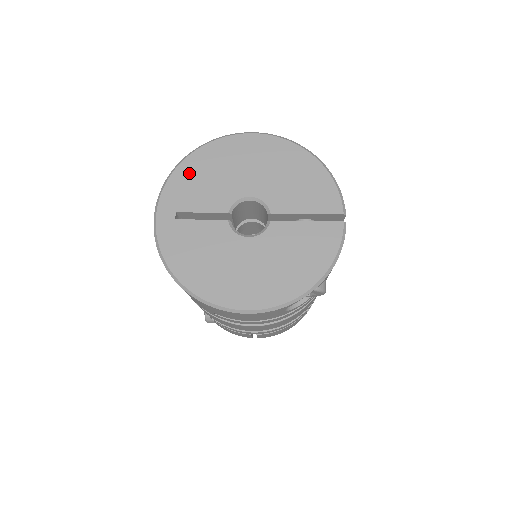
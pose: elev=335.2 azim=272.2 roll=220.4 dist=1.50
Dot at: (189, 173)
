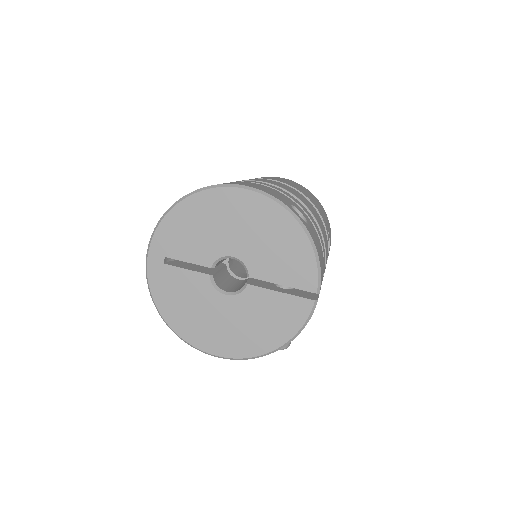
Dot at: (179, 220)
